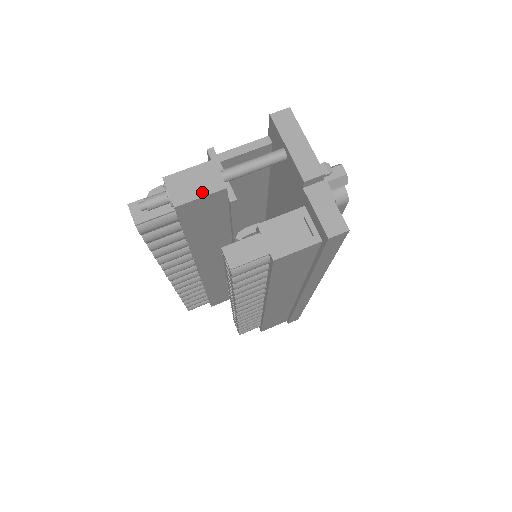
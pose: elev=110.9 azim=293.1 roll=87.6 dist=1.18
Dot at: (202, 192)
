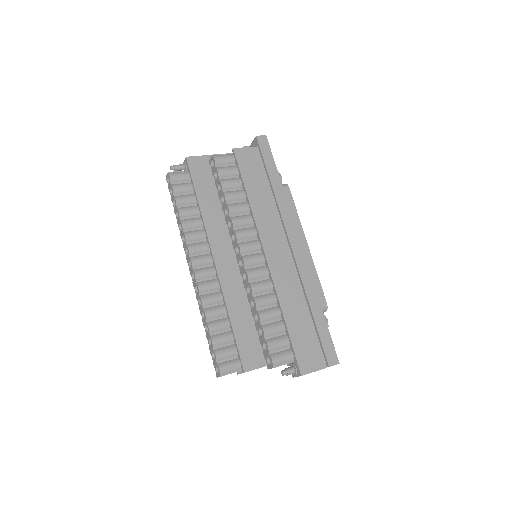
Dot at: (199, 157)
